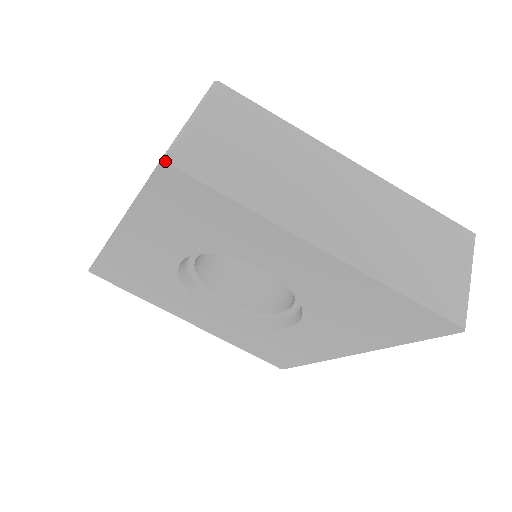
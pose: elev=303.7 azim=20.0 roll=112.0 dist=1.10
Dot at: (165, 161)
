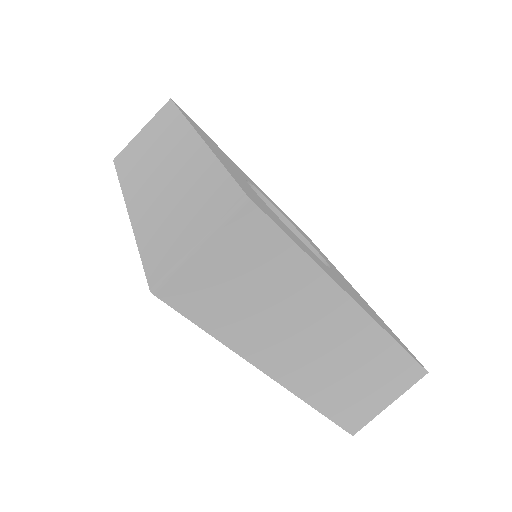
Dot at: (154, 294)
